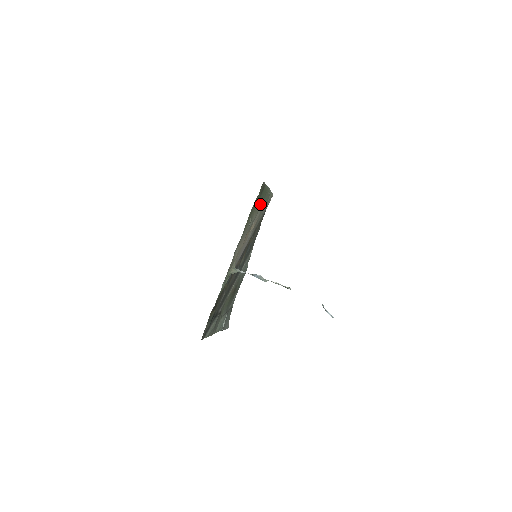
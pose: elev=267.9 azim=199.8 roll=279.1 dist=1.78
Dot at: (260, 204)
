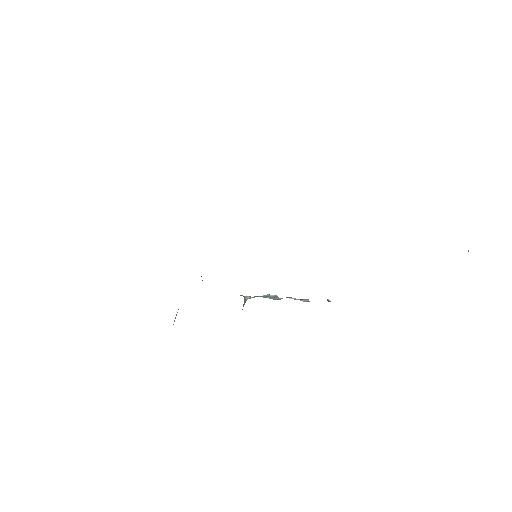
Dot at: occluded
